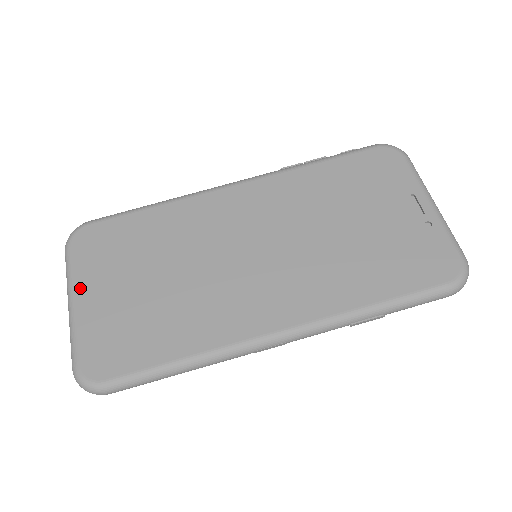
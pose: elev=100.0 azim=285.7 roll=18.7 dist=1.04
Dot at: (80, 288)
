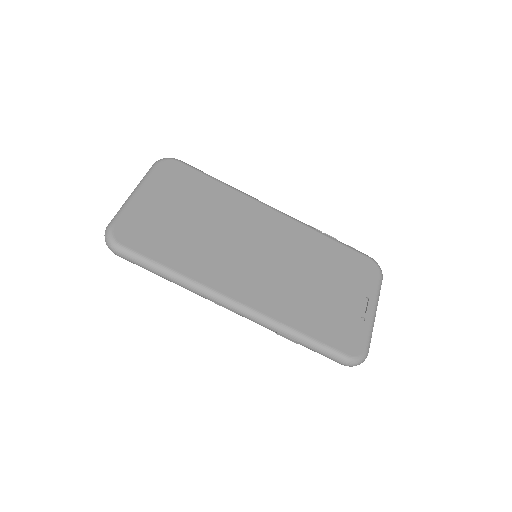
Dot at: (147, 189)
